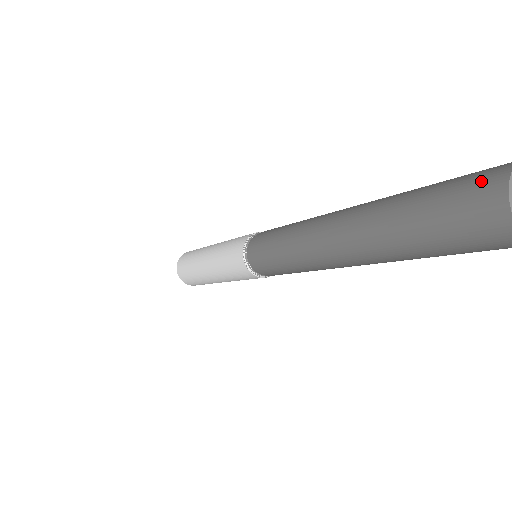
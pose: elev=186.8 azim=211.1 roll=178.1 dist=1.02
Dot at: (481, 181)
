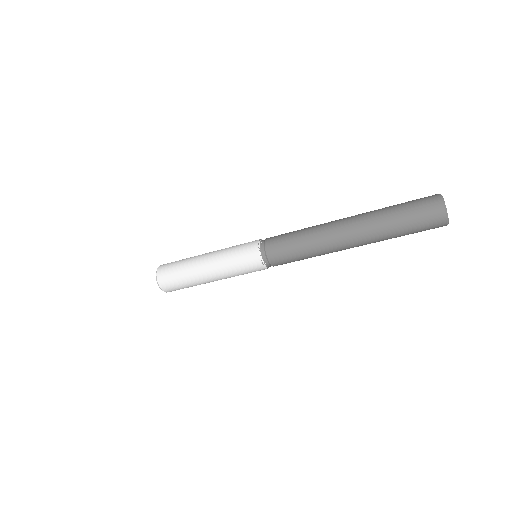
Dot at: (429, 200)
